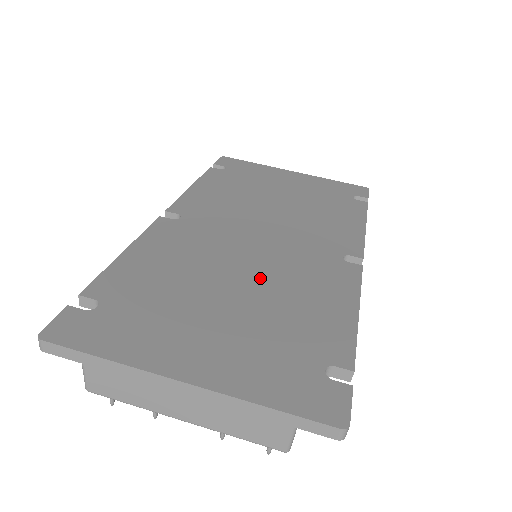
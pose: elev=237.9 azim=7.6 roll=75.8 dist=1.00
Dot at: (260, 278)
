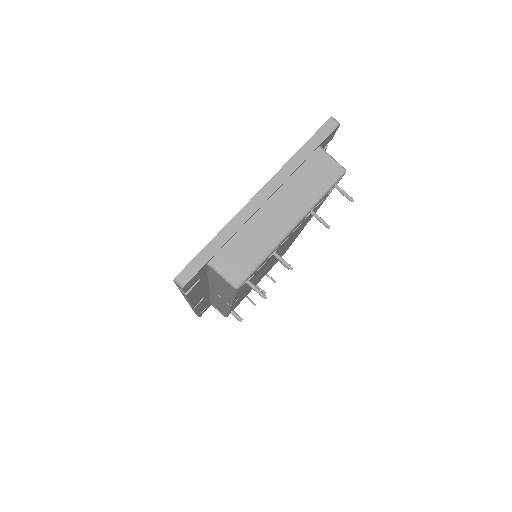
Dot at: occluded
